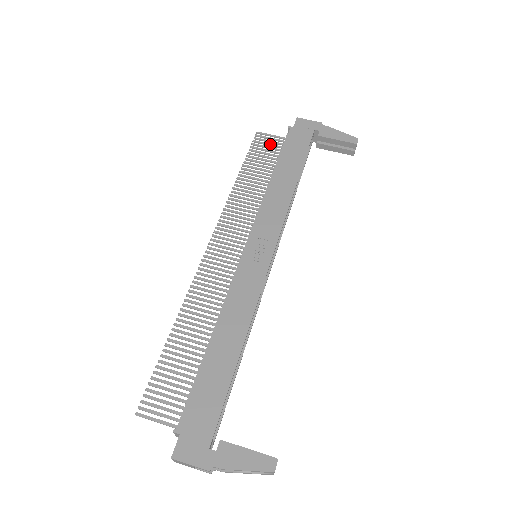
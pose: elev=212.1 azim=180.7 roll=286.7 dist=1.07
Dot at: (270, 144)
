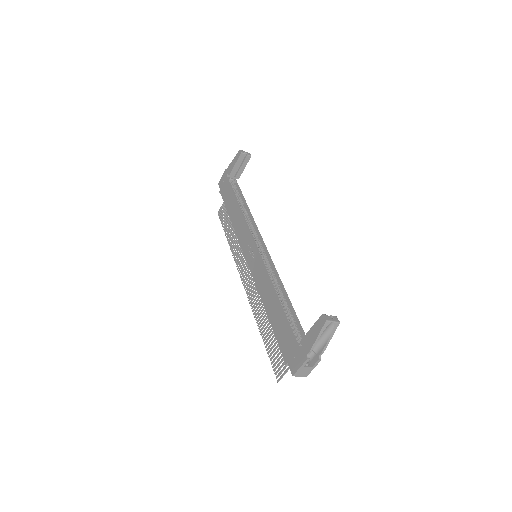
Dot at: (225, 209)
